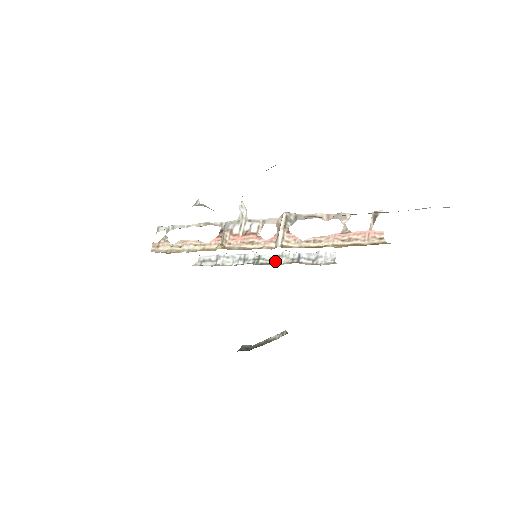
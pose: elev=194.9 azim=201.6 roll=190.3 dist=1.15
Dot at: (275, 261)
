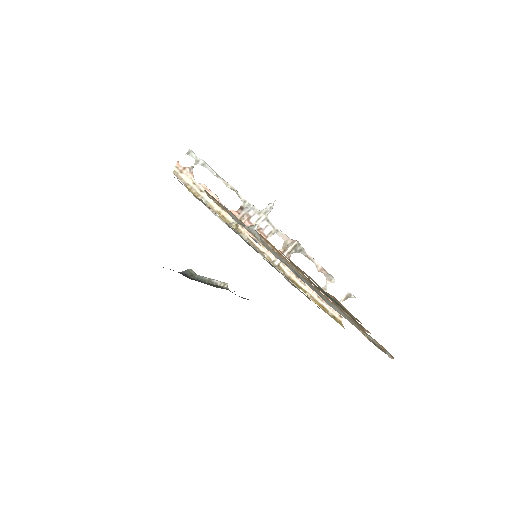
Dot at: occluded
